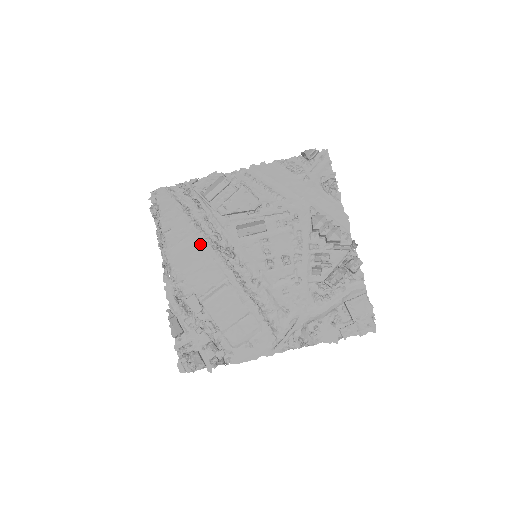
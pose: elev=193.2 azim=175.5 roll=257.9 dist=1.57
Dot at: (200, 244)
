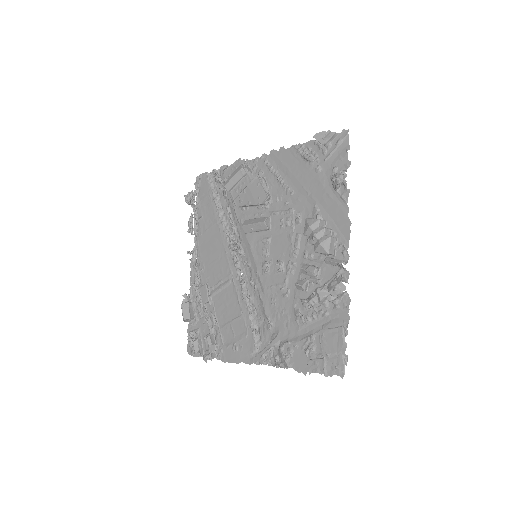
Dot at: (219, 235)
